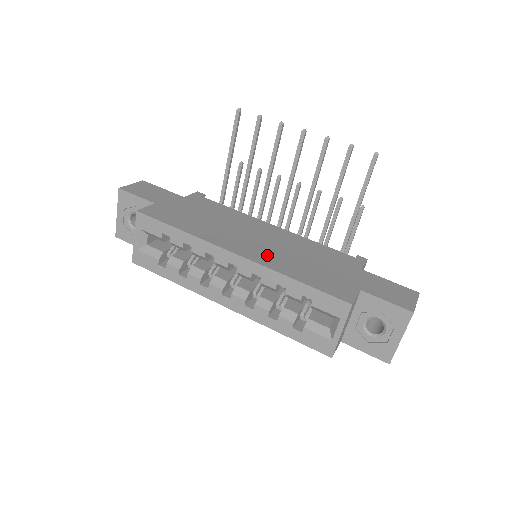
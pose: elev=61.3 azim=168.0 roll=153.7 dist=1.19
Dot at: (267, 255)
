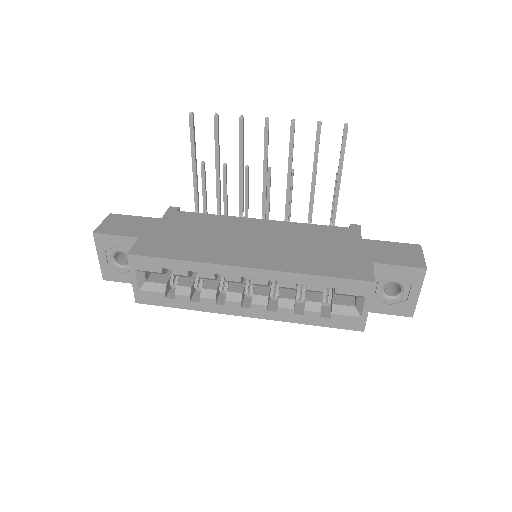
Dot at: (275, 257)
